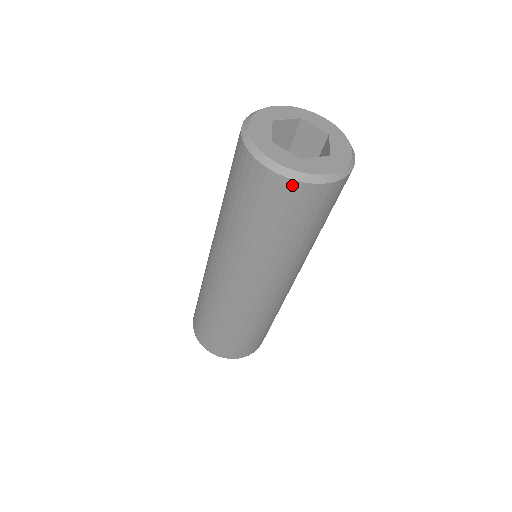
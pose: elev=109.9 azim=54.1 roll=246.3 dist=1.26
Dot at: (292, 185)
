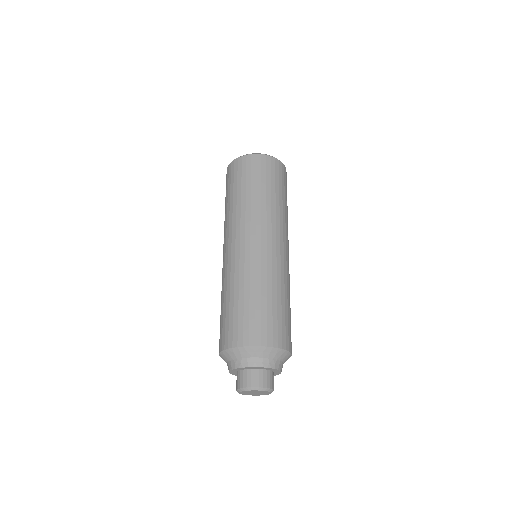
Dot at: (270, 158)
